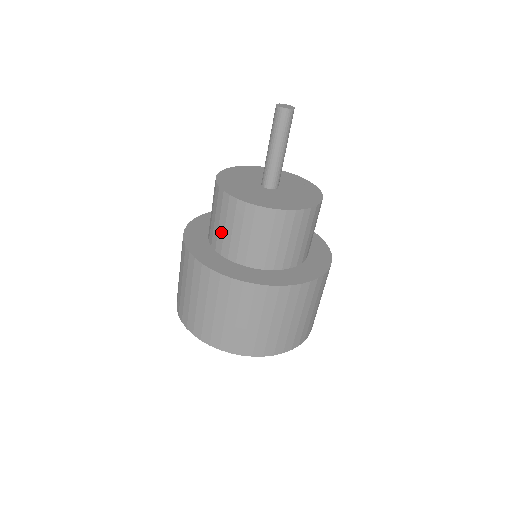
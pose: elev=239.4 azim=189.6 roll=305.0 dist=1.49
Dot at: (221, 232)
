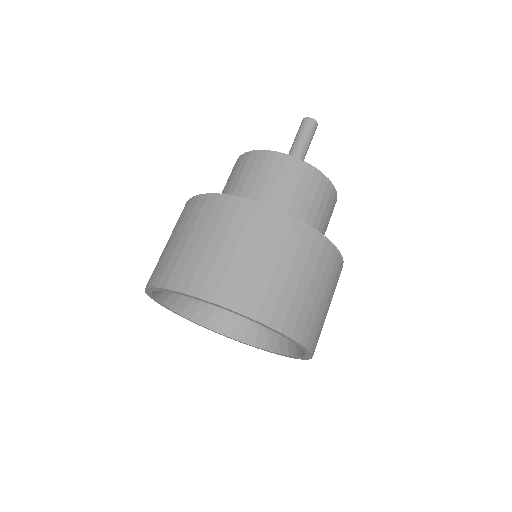
Dot at: (239, 187)
